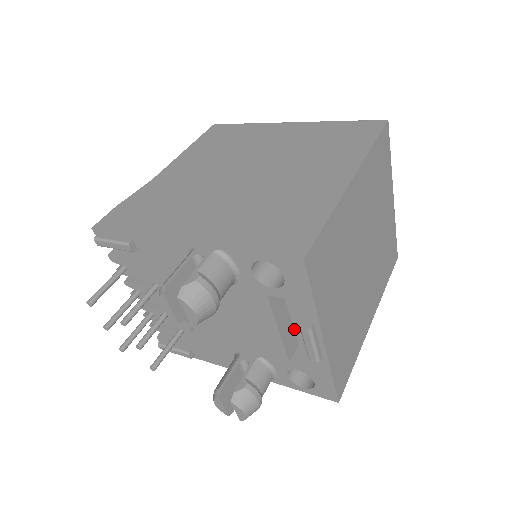
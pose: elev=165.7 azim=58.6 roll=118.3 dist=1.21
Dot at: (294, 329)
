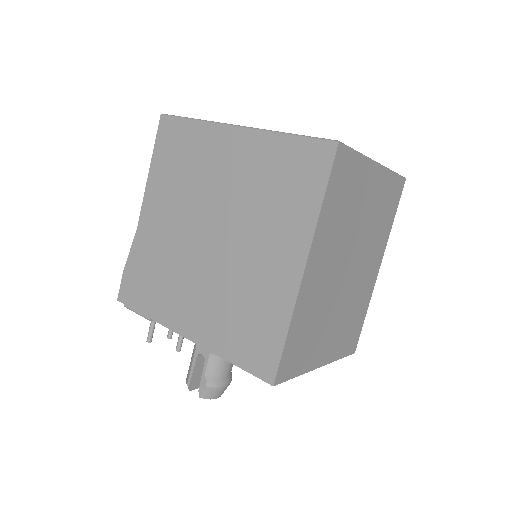
Dot at: occluded
